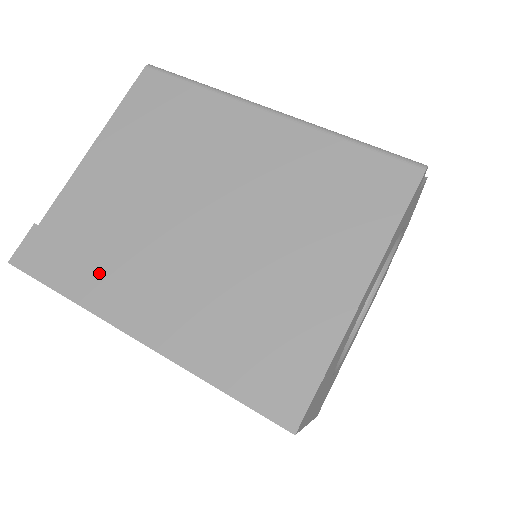
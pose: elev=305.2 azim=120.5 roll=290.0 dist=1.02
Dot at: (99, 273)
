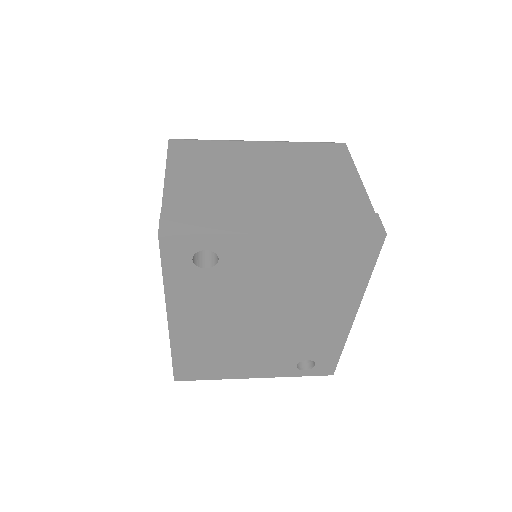
Dot at: (227, 218)
